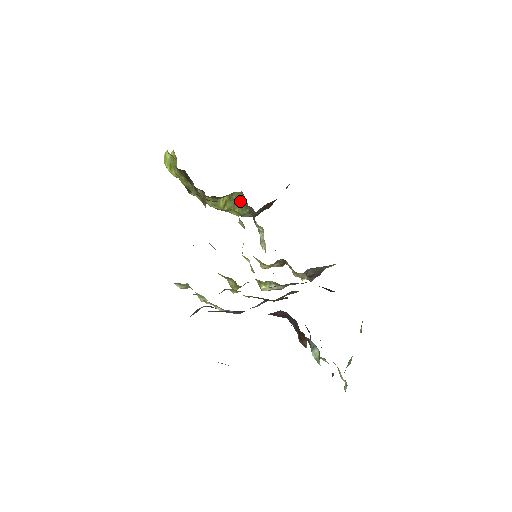
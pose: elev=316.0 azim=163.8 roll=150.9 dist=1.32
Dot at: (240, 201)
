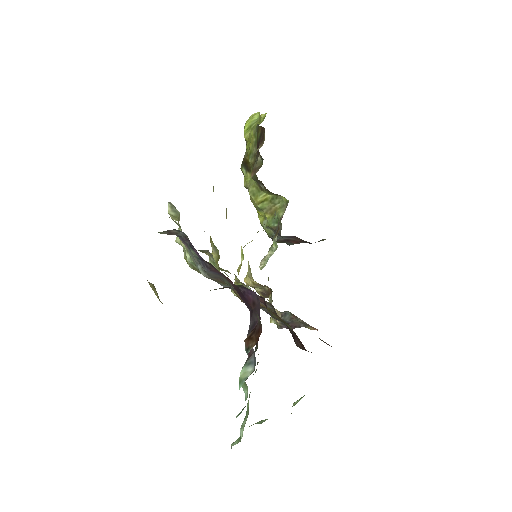
Dot at: (278, 210)
